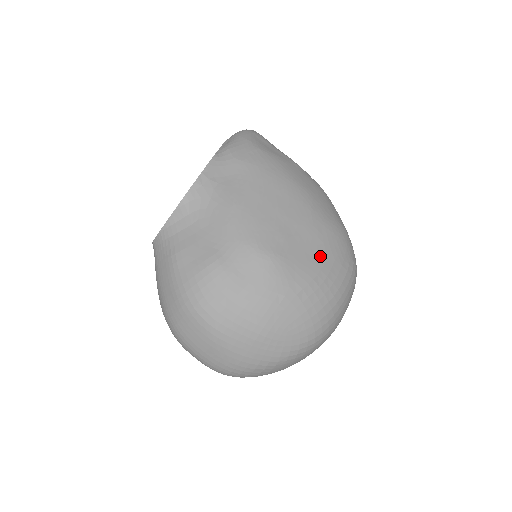
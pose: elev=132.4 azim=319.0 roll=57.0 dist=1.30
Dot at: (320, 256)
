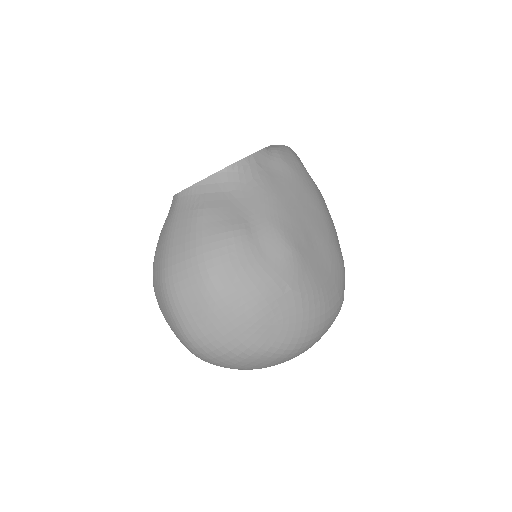
Dot at: (326, 272)
